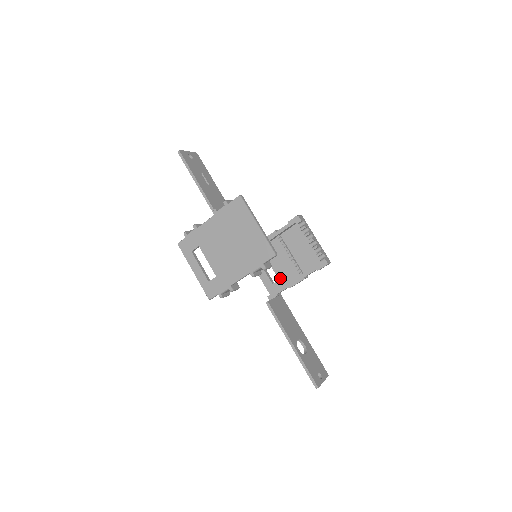
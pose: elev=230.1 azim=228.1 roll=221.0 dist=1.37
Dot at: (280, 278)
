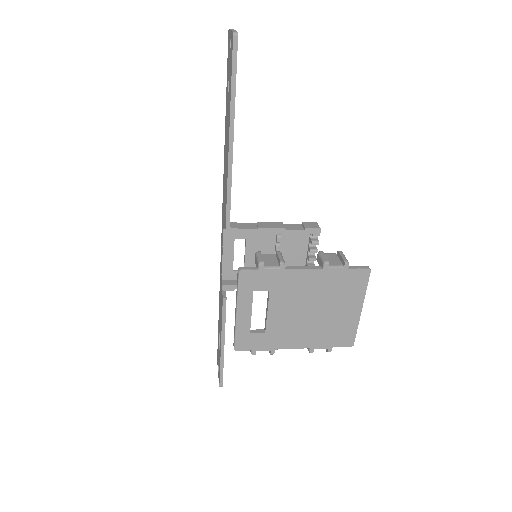
Dot at: occluded
